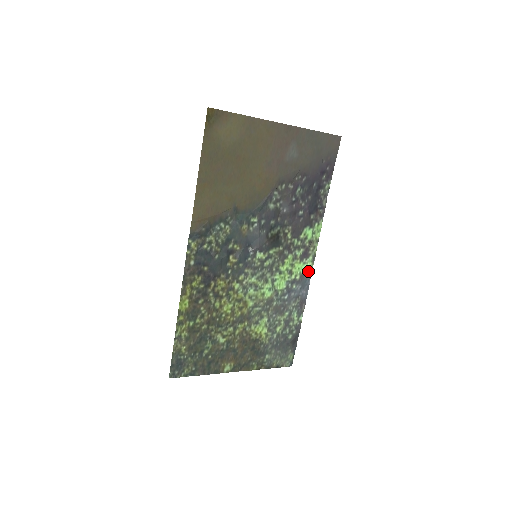
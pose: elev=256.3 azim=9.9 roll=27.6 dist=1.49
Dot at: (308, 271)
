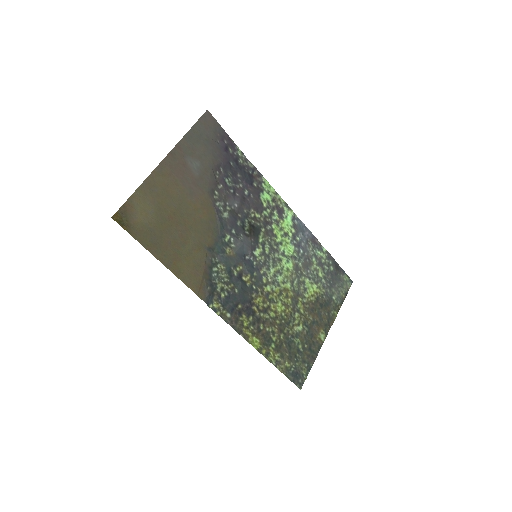
Dot at: (294, 218)
